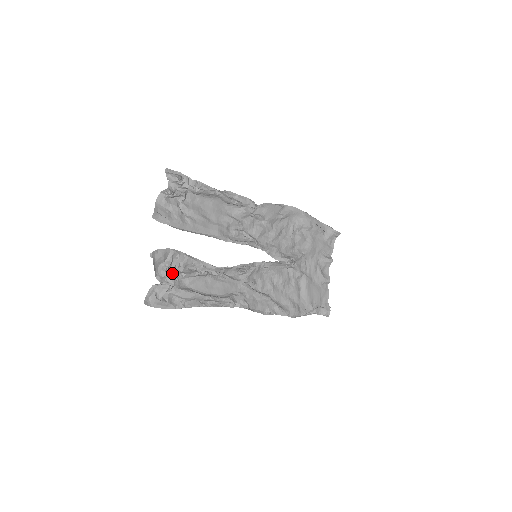
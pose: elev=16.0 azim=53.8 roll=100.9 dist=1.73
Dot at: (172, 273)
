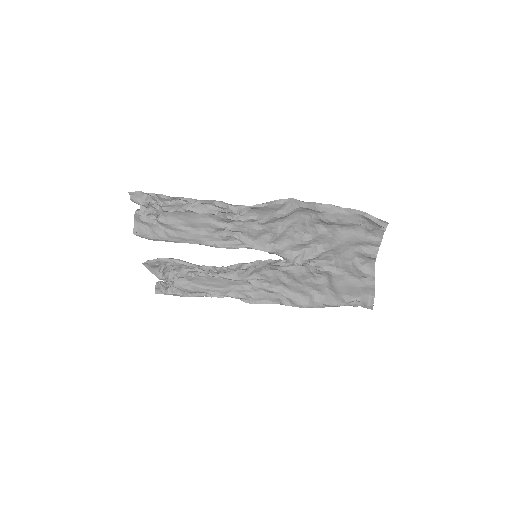
Dot at: (168, 275)
